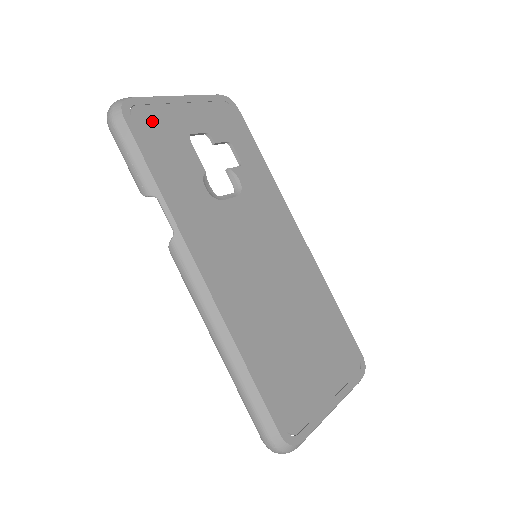
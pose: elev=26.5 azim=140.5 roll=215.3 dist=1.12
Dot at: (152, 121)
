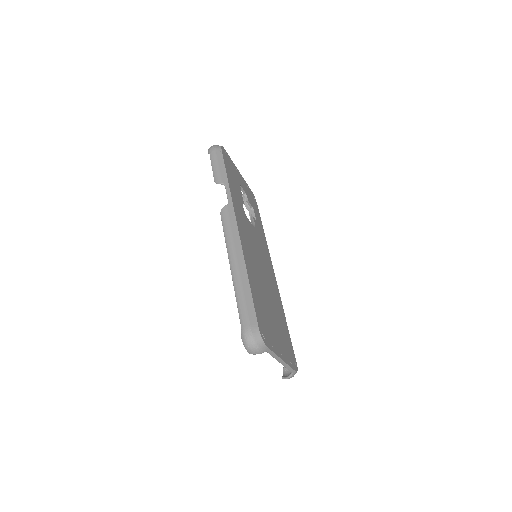
Dot at: (230, 164)
